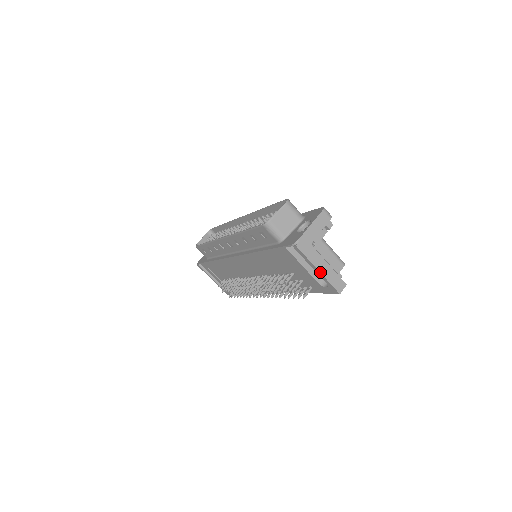
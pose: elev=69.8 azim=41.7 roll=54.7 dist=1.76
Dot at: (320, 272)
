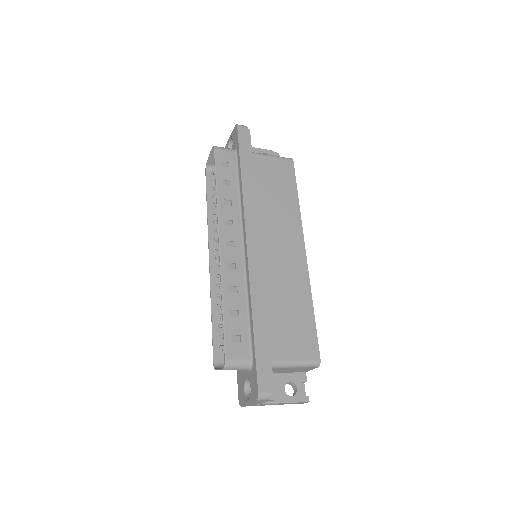
Dot at: occluded
